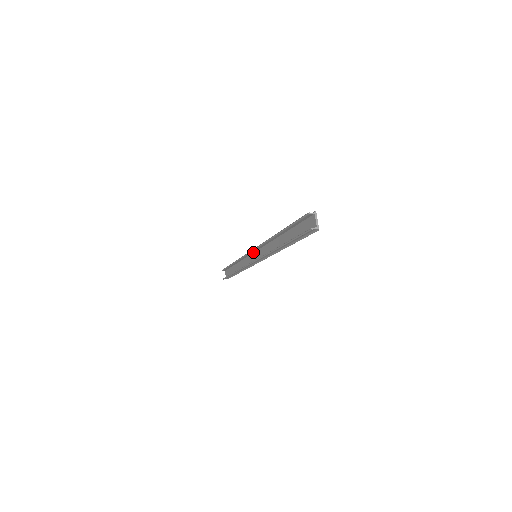
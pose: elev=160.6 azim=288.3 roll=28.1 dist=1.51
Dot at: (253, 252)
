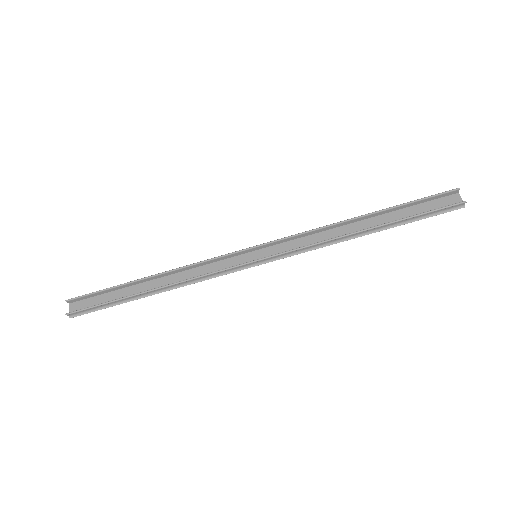
Dot at: (245, 252)
